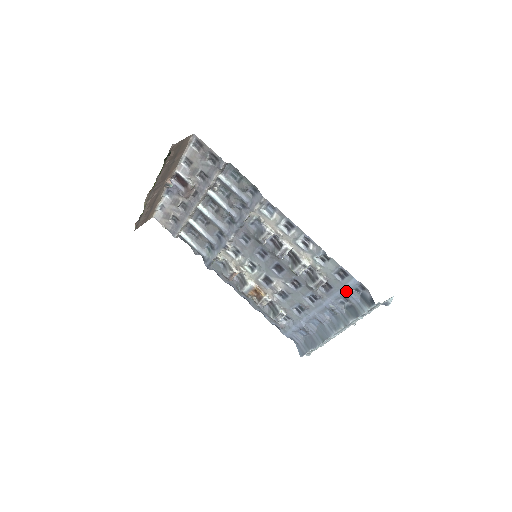
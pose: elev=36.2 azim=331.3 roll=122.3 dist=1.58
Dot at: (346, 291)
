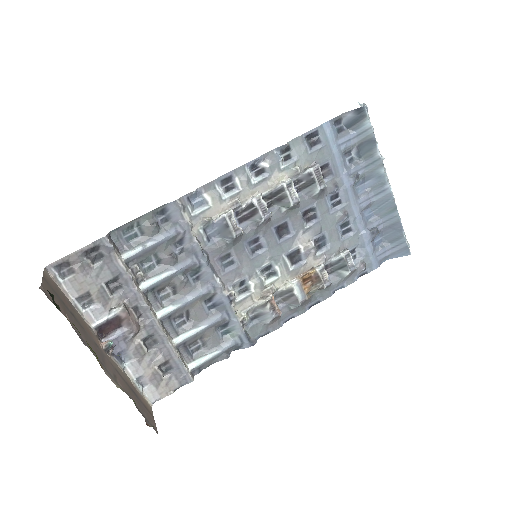
Dot at: (337, 146)
